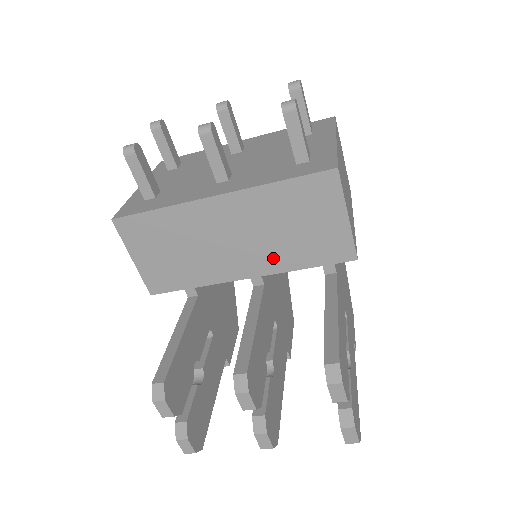
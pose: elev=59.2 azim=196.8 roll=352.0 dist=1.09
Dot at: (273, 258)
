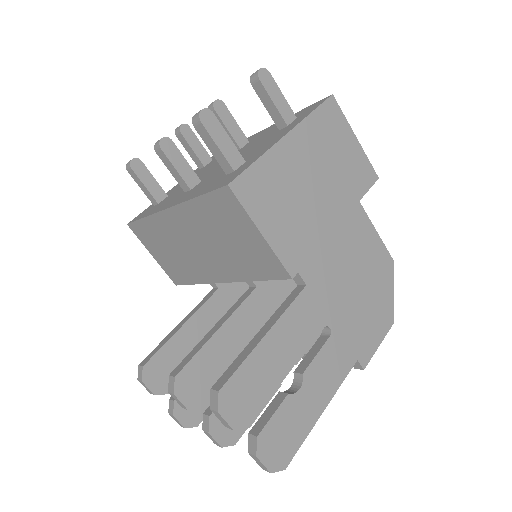
Dot at: (229, 267)
